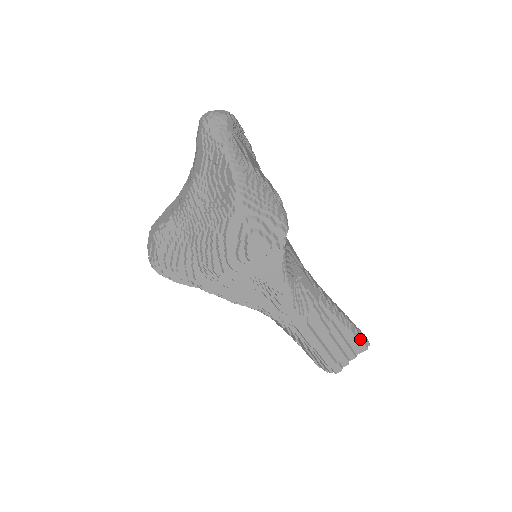
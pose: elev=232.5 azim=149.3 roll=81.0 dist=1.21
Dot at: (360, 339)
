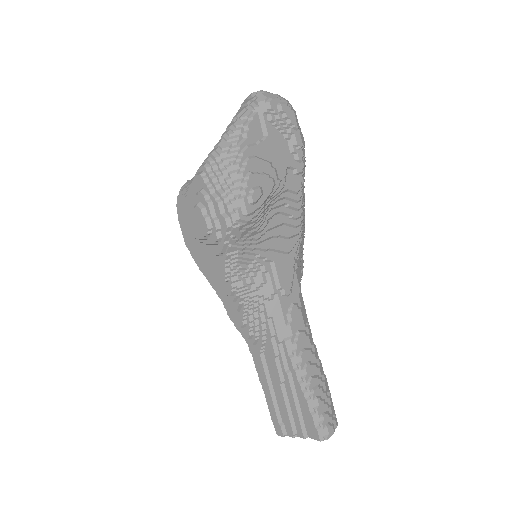
Dot at: (316, 422)
